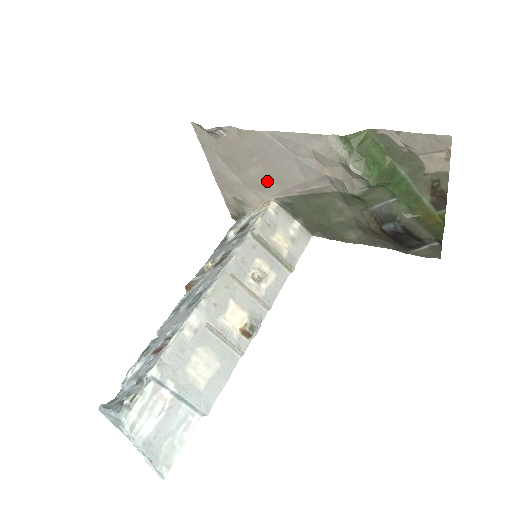
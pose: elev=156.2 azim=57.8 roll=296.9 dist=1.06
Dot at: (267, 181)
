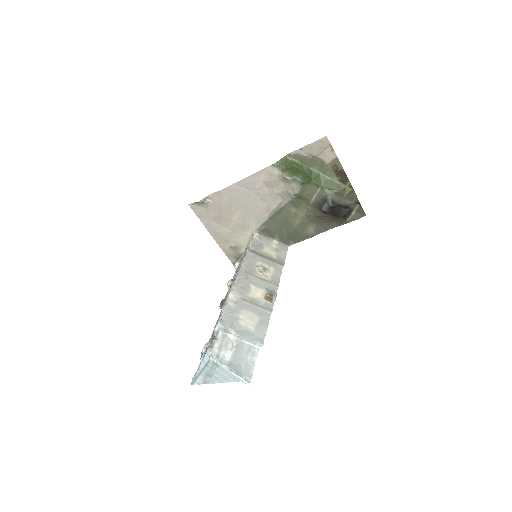
Dot at: (246, 220)
